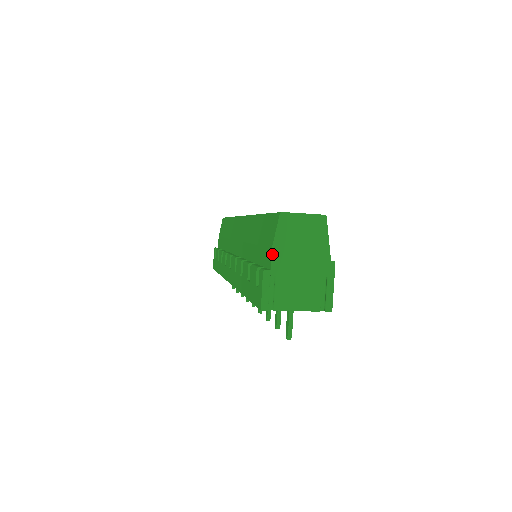
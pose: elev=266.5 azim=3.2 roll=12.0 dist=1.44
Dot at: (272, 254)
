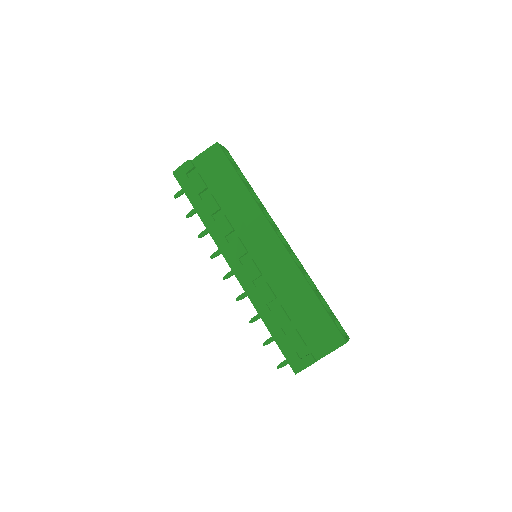
Dot at: occluded
